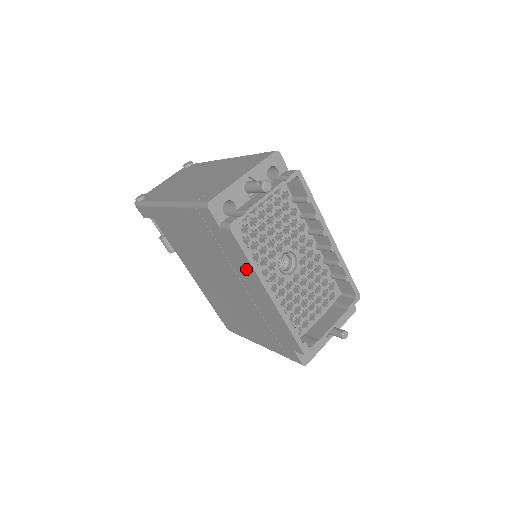
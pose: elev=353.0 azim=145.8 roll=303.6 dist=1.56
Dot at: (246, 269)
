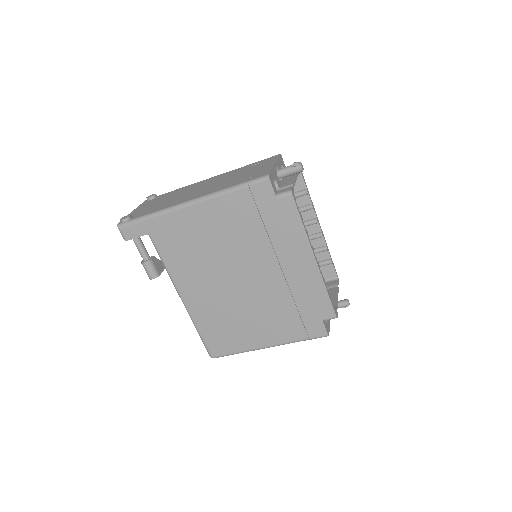
Dot at: (294, 237)
